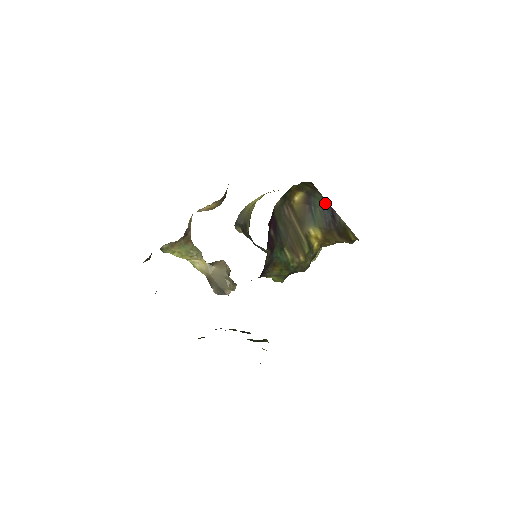
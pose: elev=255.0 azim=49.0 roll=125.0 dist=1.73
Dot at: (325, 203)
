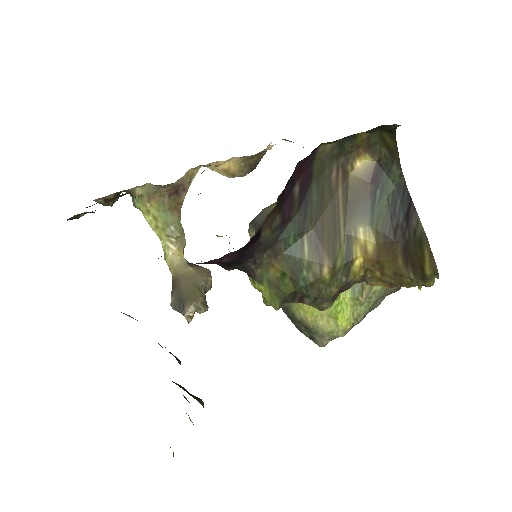
Dot at: (402, 189)
